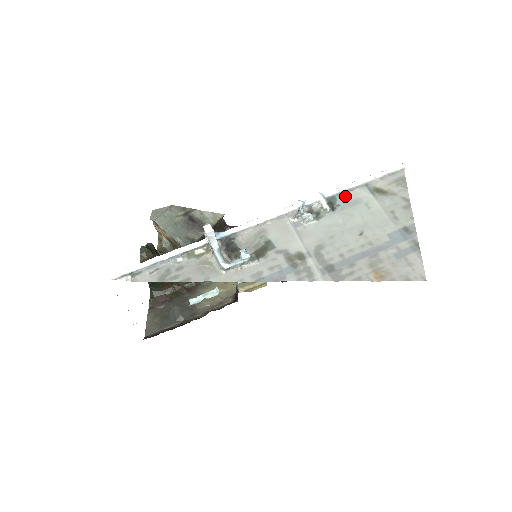
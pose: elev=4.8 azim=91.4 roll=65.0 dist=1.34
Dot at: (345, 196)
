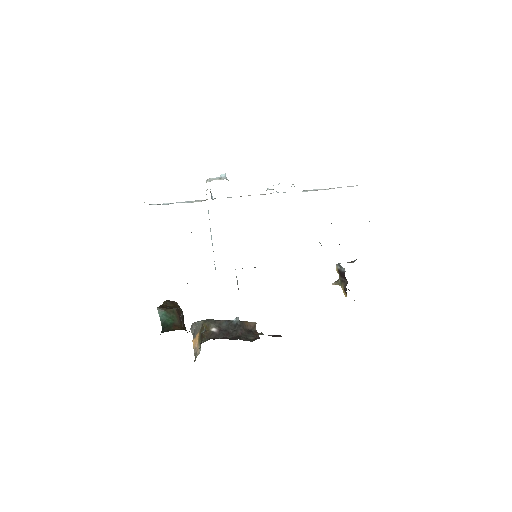
Dot at: (310, 190)
